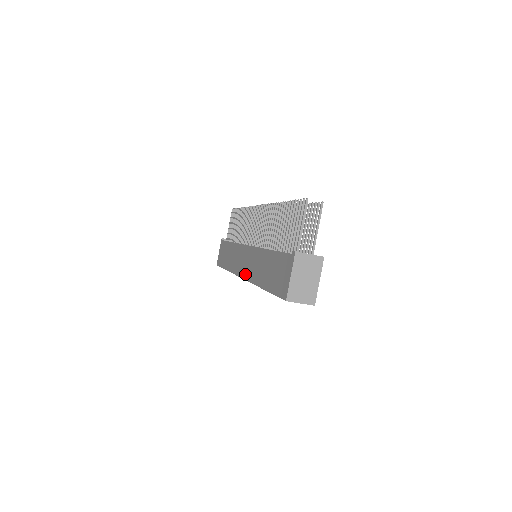
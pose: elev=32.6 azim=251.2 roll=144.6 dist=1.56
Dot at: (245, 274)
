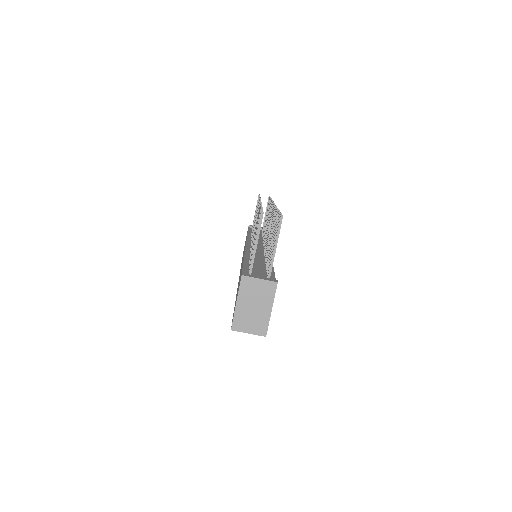
Dot at: occluded
